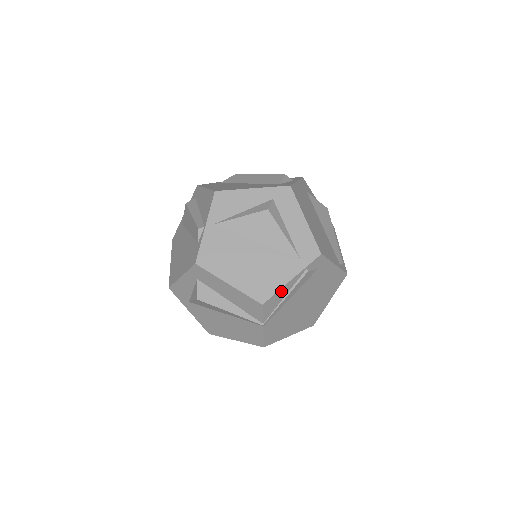
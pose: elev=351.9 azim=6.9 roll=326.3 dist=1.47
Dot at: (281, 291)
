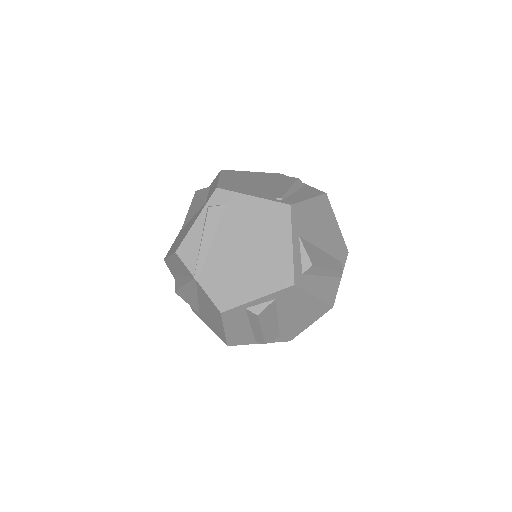
Dot at: (191, 235)
